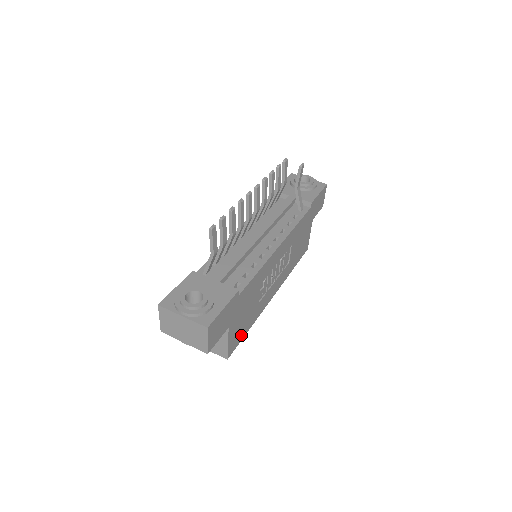
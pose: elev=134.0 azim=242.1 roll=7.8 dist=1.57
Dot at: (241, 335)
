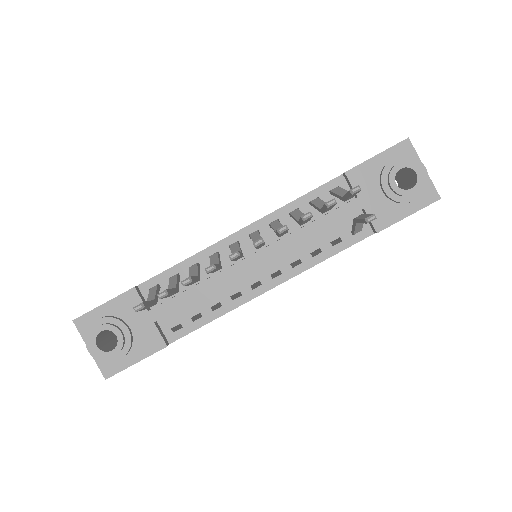
Dot at: occluded
